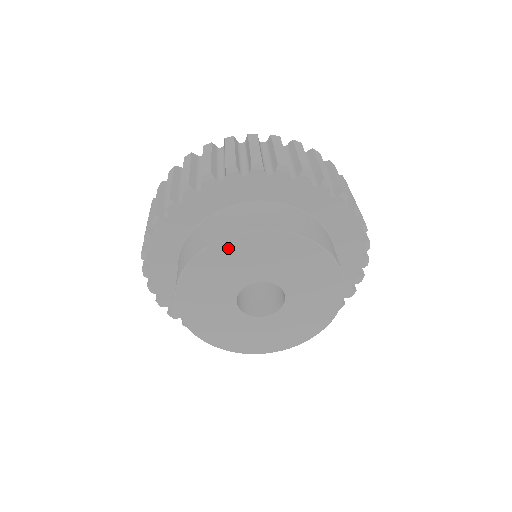
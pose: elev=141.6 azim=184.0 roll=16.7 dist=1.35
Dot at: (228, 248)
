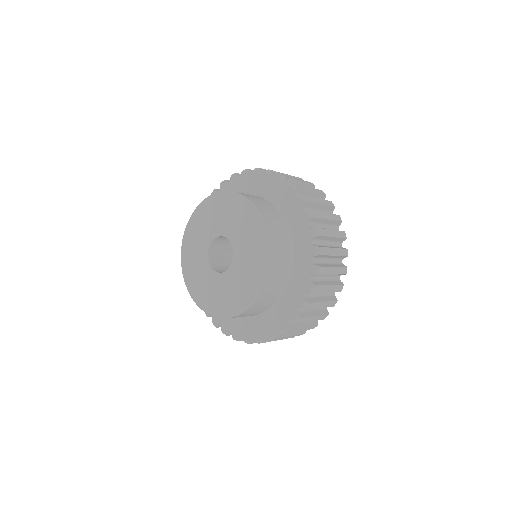
Dot at: (219, 200)
